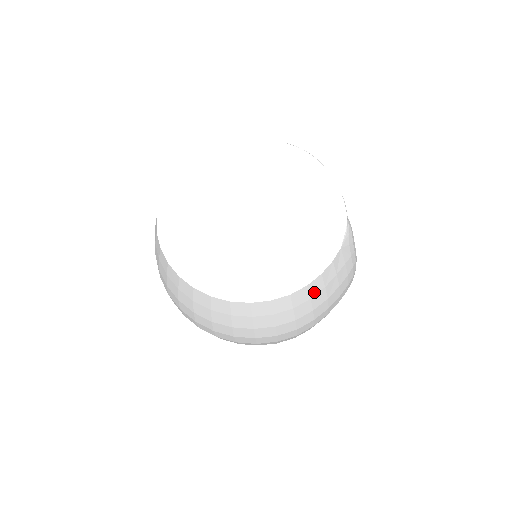
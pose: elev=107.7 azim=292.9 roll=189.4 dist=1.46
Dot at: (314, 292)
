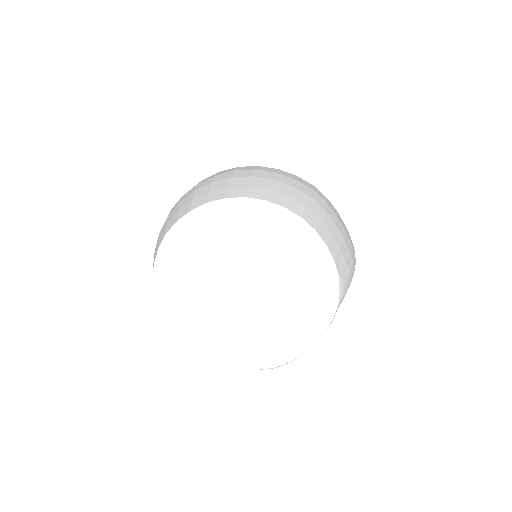
Dot at: occluded
